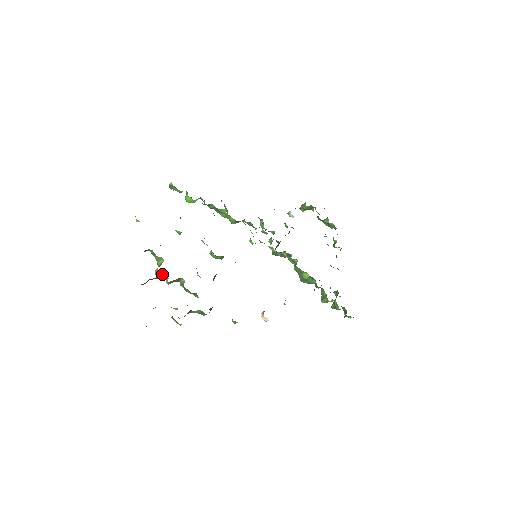
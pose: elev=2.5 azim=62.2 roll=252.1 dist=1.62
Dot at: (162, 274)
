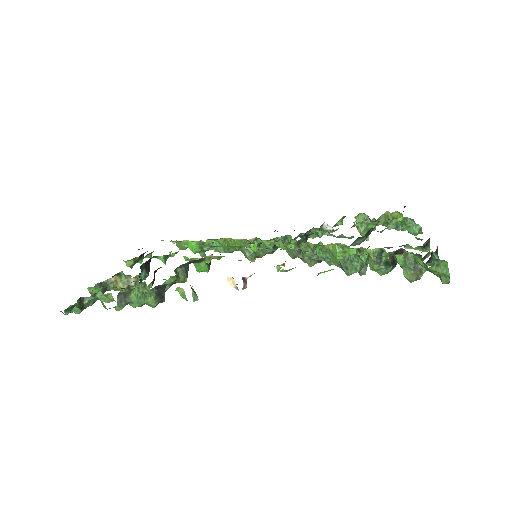
Dot at: (116, 278)
